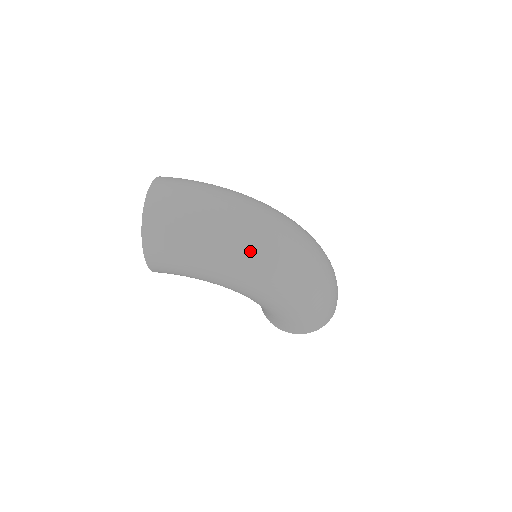
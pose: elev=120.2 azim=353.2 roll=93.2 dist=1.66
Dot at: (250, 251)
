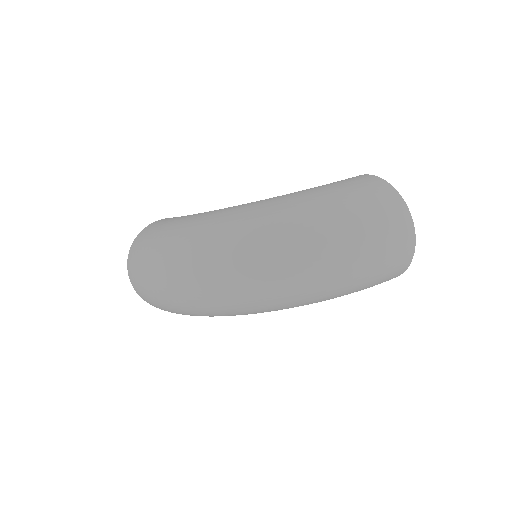
Dot at: (206, 309)
